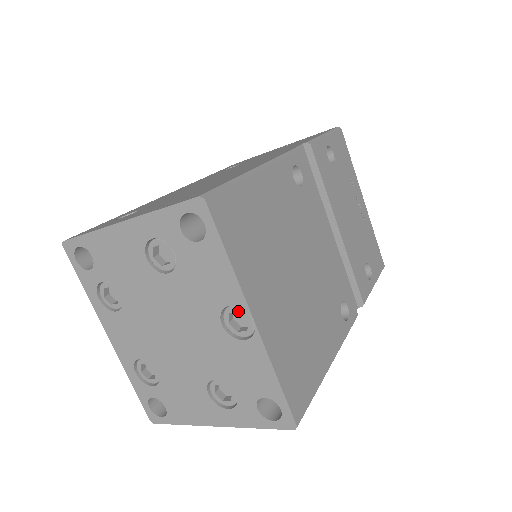
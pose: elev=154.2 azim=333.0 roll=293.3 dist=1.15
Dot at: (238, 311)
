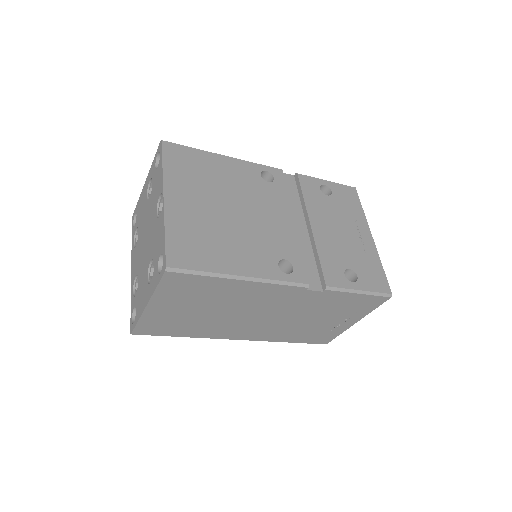
Dot at: (162, 198)
